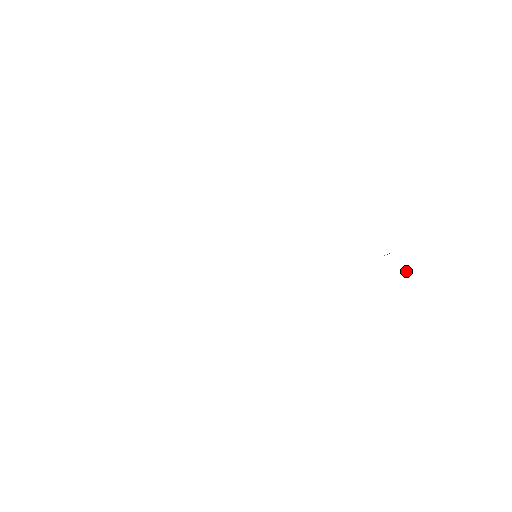
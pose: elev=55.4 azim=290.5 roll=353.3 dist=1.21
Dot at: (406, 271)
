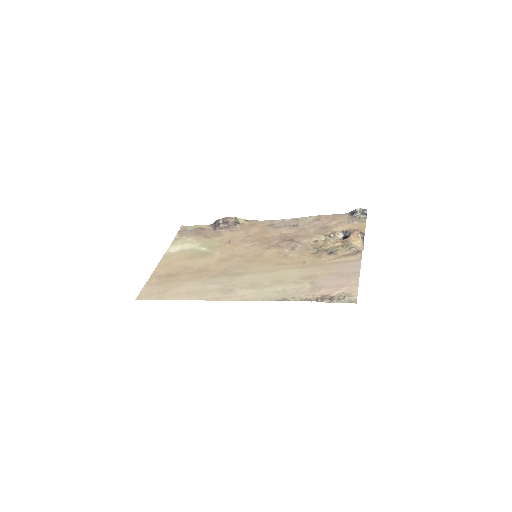
Dot at: (357, 209)
